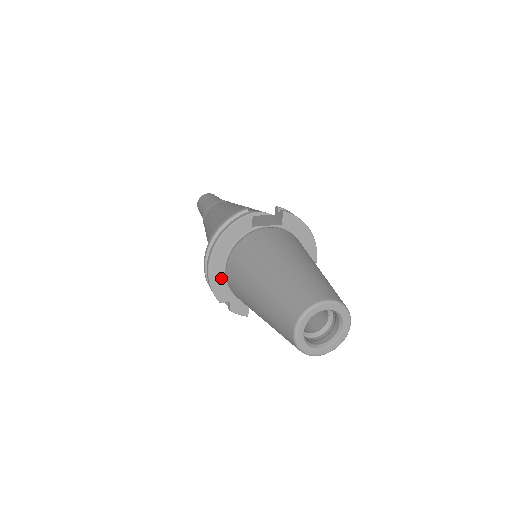
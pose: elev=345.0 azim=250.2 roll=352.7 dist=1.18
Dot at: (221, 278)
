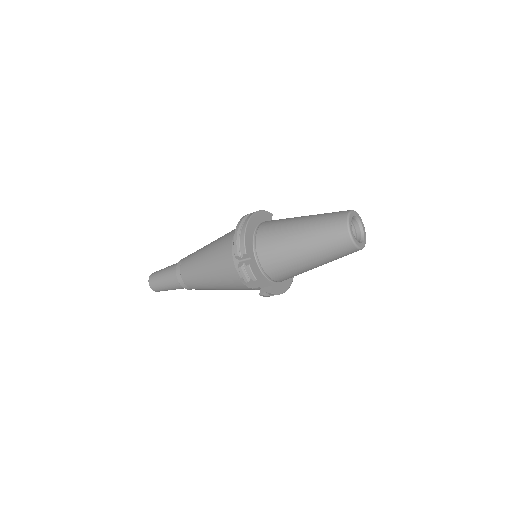
Dot at: (251, 237)
